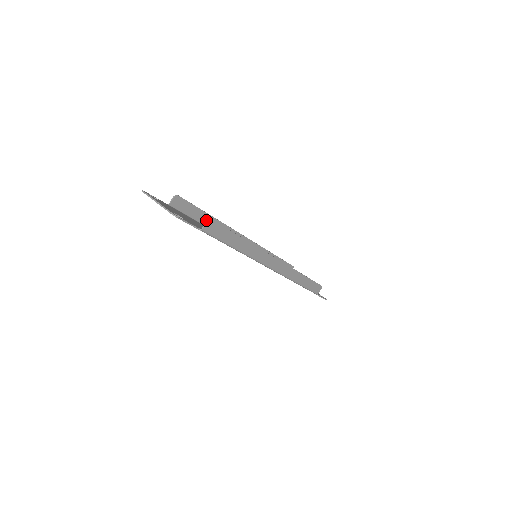
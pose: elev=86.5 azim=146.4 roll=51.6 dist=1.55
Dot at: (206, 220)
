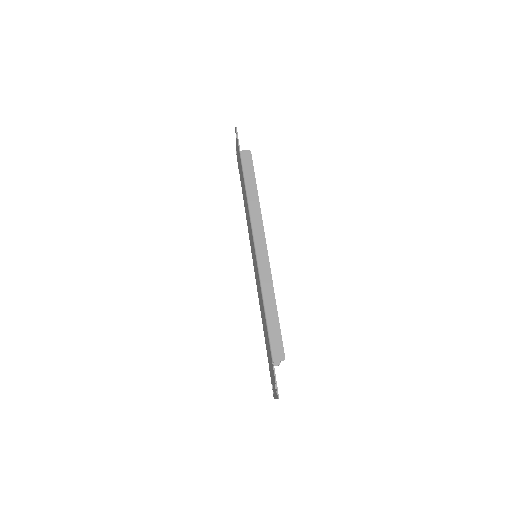
Dot at: occluded
